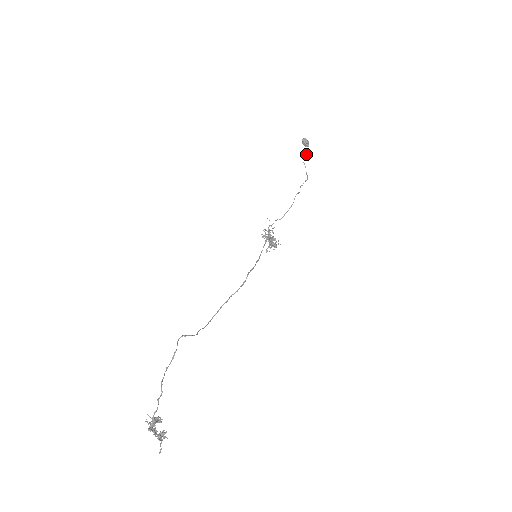
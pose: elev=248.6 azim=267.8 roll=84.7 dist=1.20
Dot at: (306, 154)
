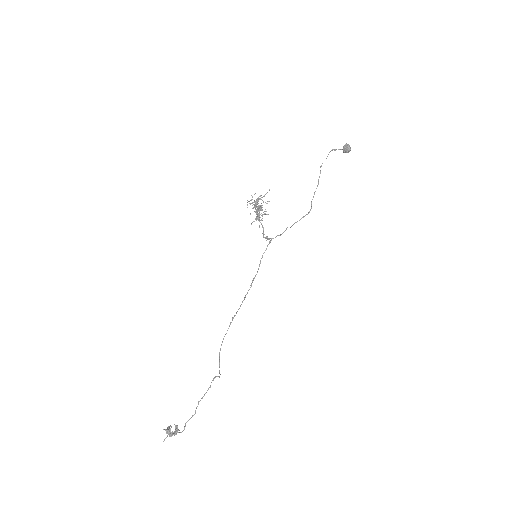
Dot at: occluded
